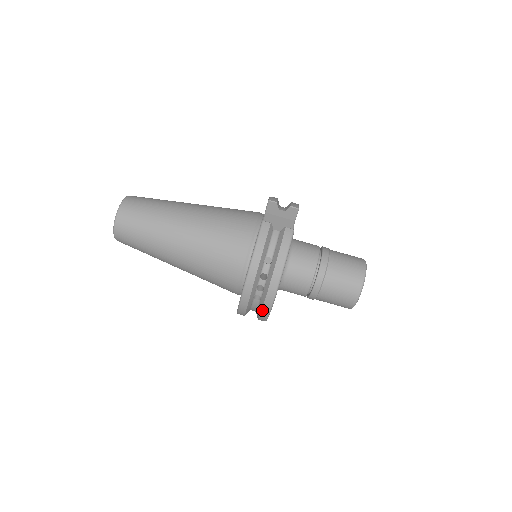
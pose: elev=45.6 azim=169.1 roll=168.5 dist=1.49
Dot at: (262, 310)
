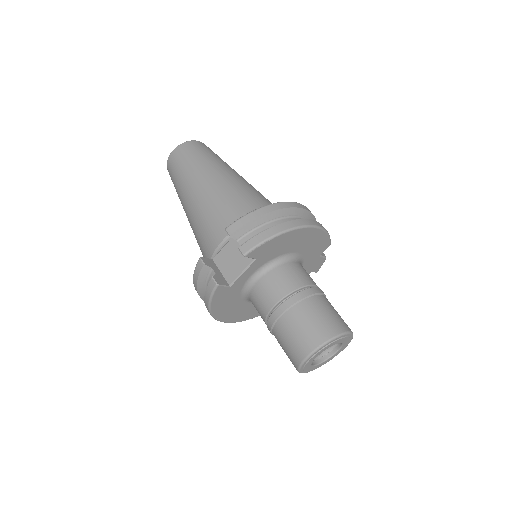
Dot at: occluded
